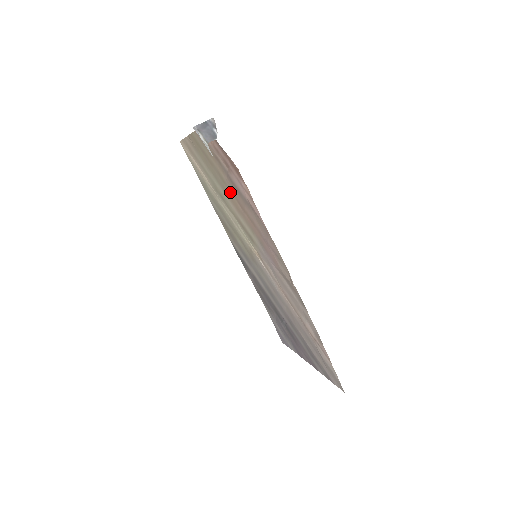
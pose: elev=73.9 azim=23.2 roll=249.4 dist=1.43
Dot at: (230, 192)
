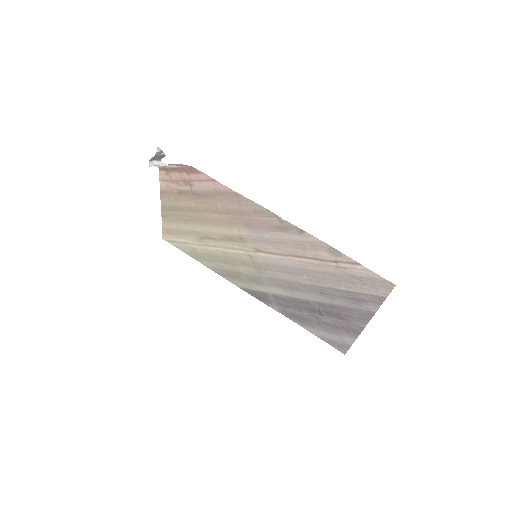
Dot at: (205, 213)
